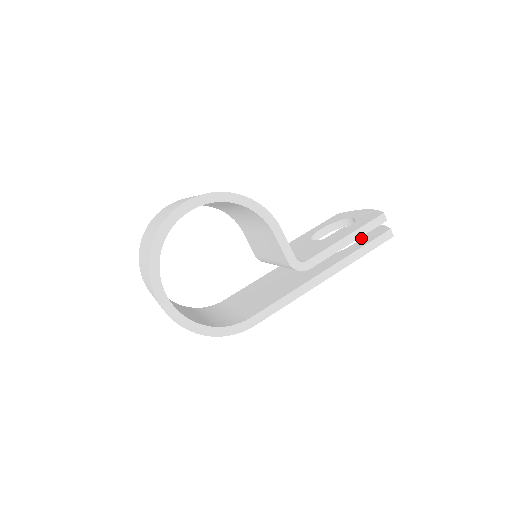
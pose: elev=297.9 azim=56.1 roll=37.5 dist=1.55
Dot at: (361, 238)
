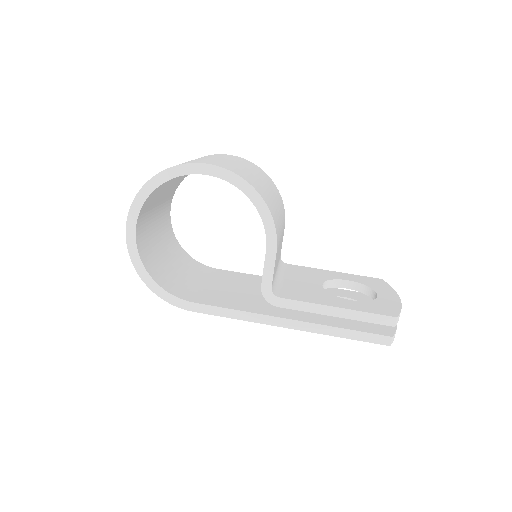
Dot at: occluded
